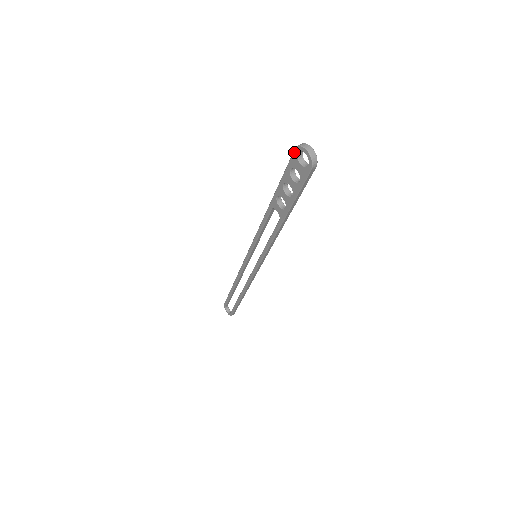
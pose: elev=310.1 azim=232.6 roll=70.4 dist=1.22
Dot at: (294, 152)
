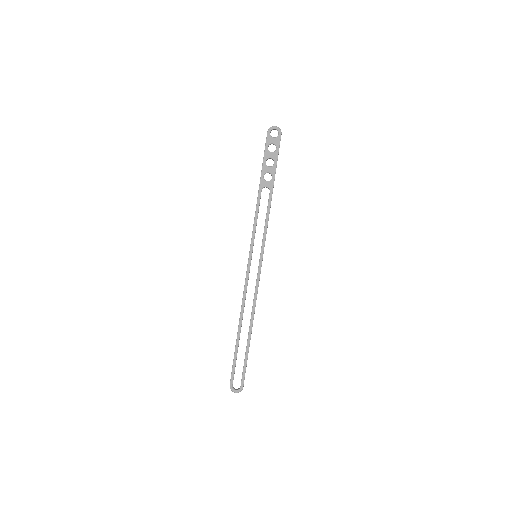
Dot at: (267, 134)
